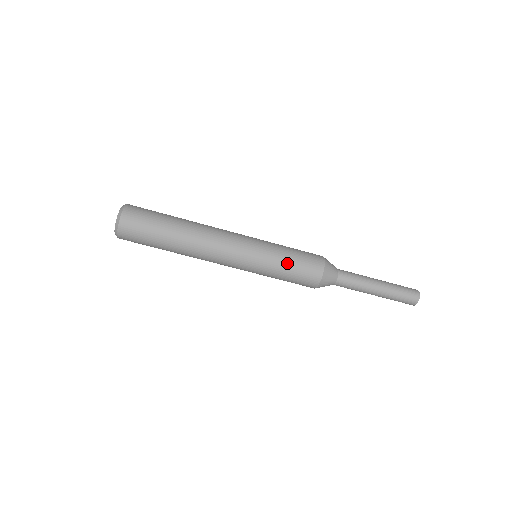
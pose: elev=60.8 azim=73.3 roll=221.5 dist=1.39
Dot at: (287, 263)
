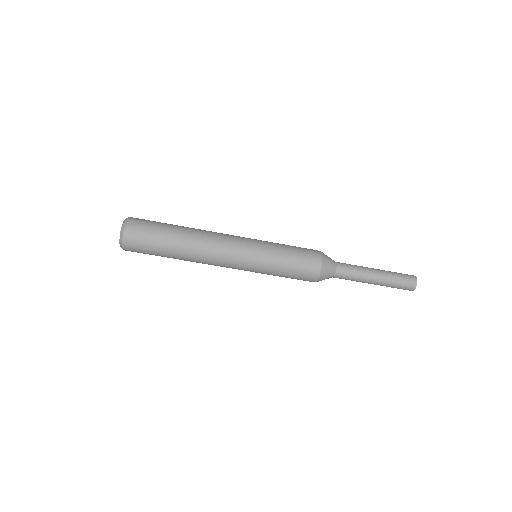
Dot at: (287, 253)
